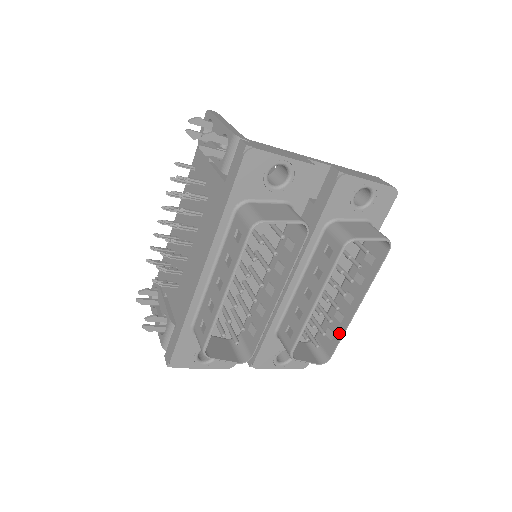
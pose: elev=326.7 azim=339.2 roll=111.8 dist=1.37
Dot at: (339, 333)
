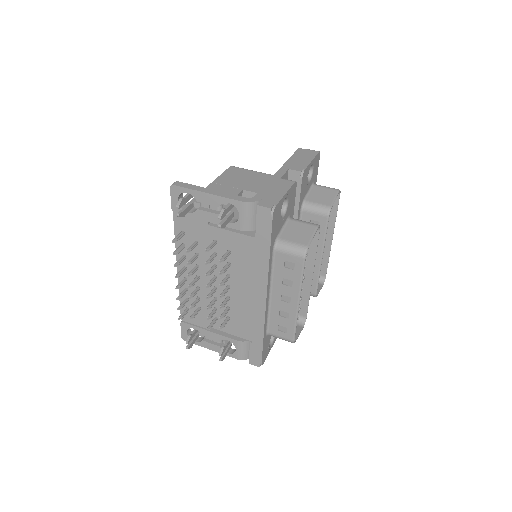
Dot at: (325, 259)
